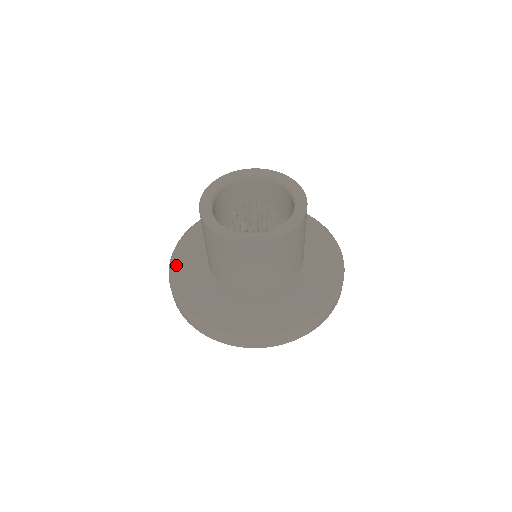
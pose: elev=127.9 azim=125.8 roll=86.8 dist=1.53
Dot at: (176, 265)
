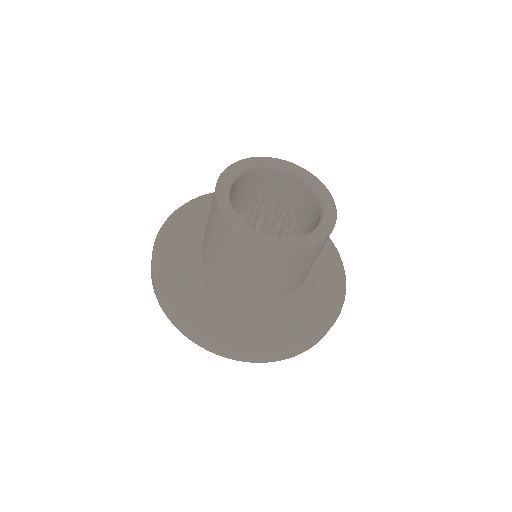
Dot at: (198, 201)
